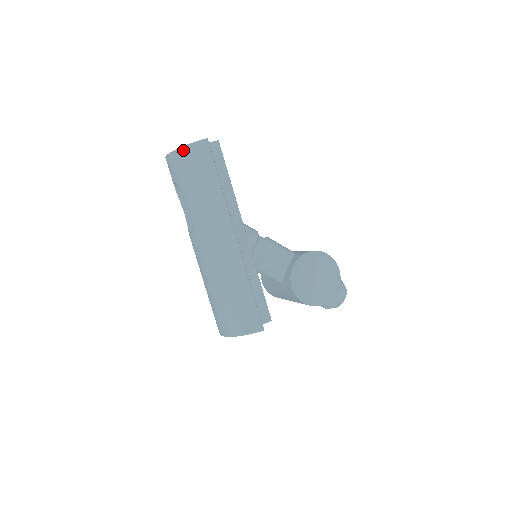
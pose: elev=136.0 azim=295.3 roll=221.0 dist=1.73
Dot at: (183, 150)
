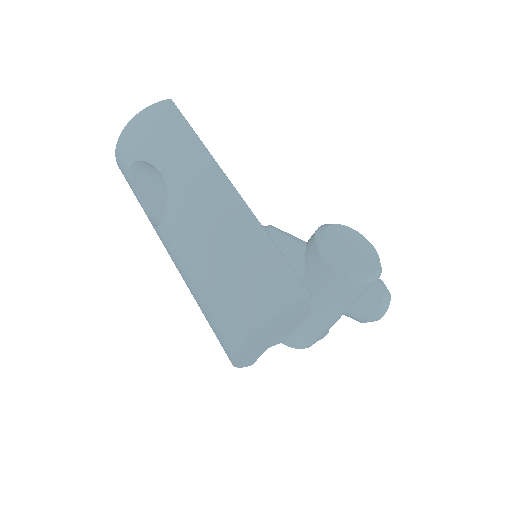
Dot at: (143, 113)
